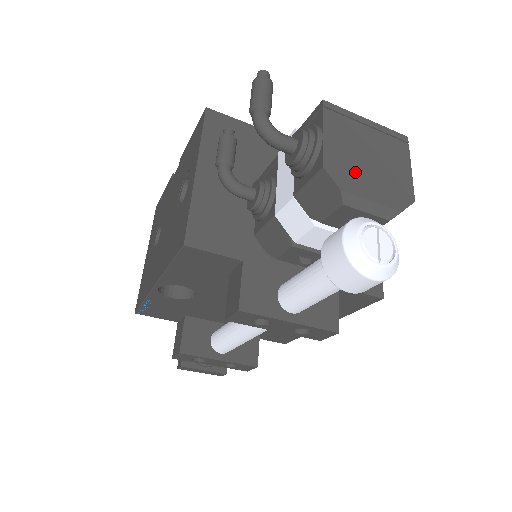
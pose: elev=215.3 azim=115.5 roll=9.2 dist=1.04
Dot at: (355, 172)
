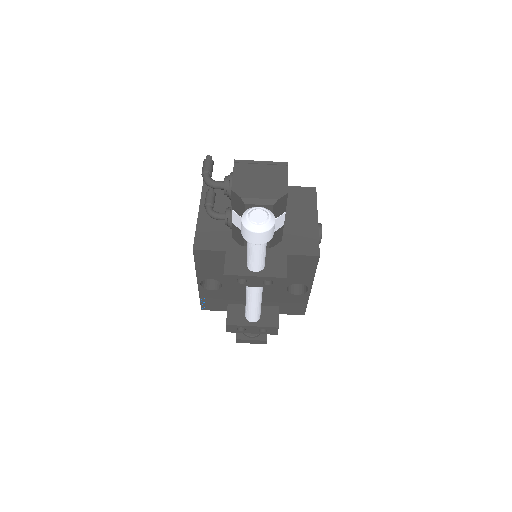
Dot at: (250, 188)
